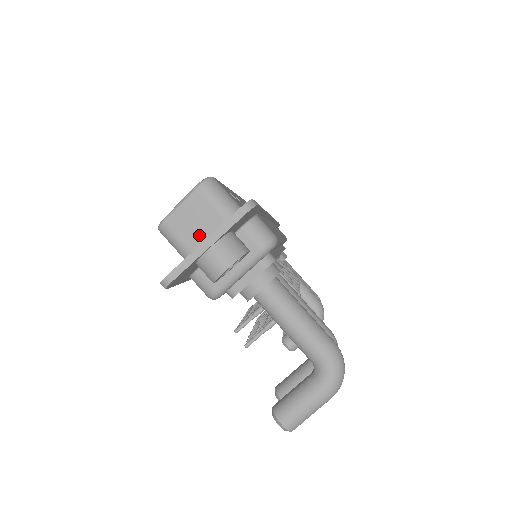
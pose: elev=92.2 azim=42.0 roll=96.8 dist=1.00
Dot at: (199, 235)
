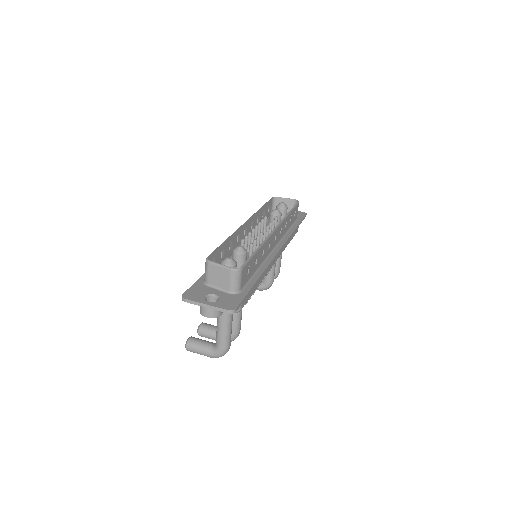
Dot at: (216, 281)
